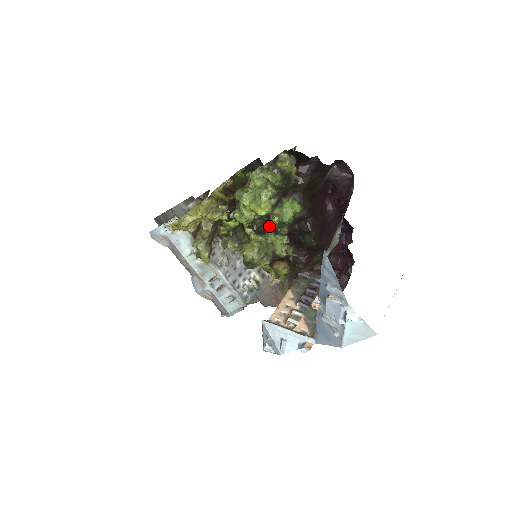
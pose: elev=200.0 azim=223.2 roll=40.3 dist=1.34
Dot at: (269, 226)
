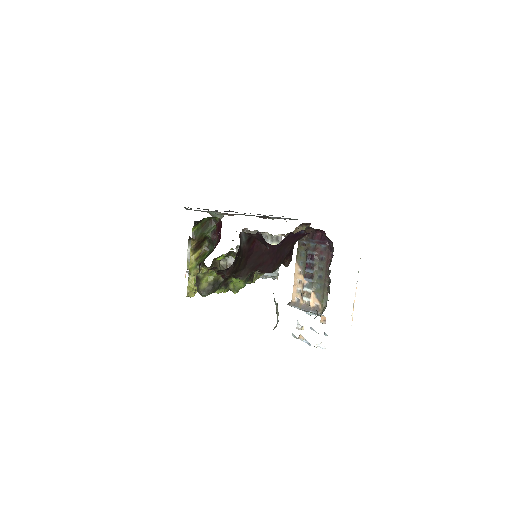
Dot at: occluded
